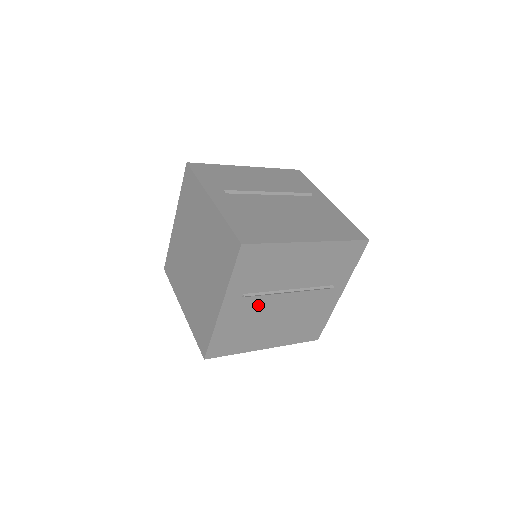
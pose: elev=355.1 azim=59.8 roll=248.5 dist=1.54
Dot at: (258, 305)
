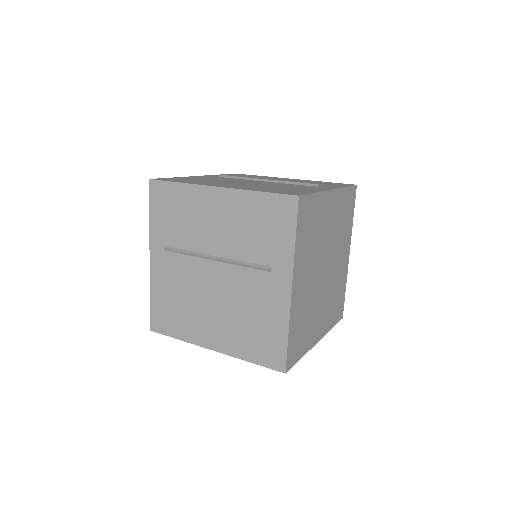
Dot at: (185, 269)
